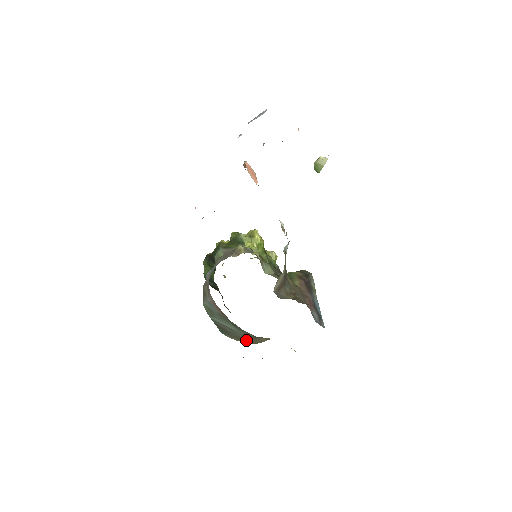
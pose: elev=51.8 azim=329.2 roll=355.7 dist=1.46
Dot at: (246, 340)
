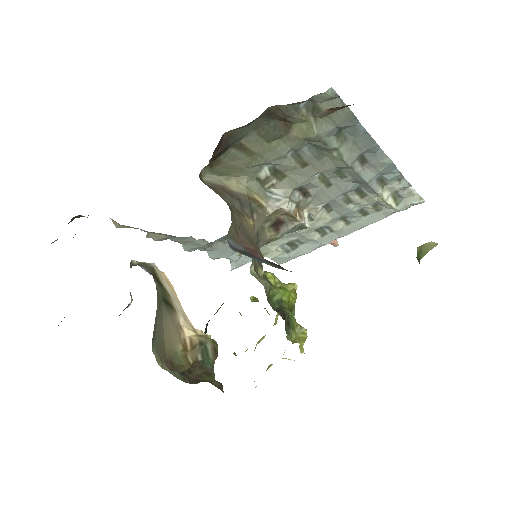
Dot at: (161, 343)
